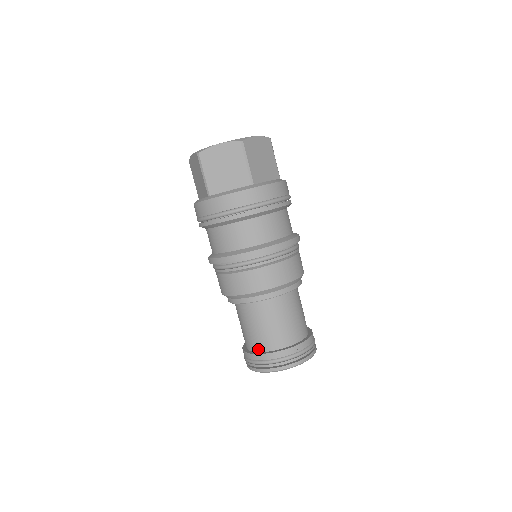
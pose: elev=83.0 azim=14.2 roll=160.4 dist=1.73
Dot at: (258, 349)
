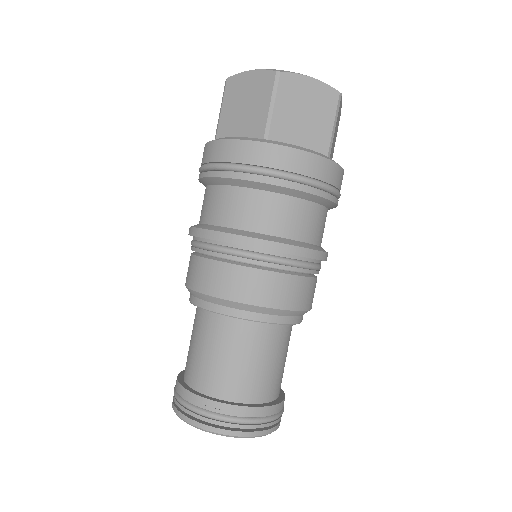
Dot at: (186, 377)
